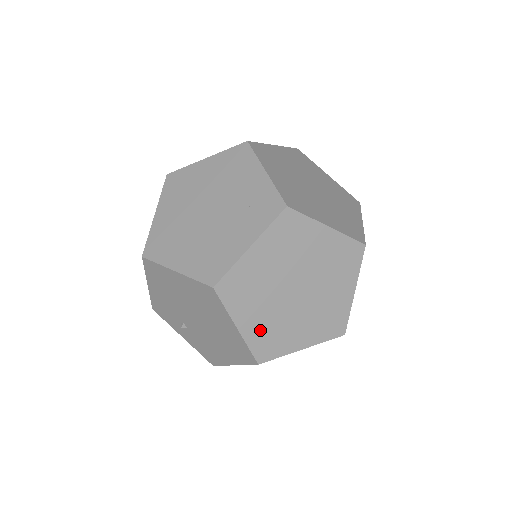
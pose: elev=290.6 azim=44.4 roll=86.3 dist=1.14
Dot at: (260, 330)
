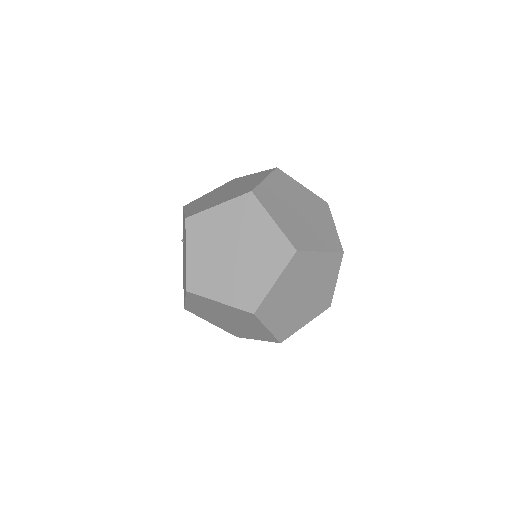
Dot at: (196, 308)
